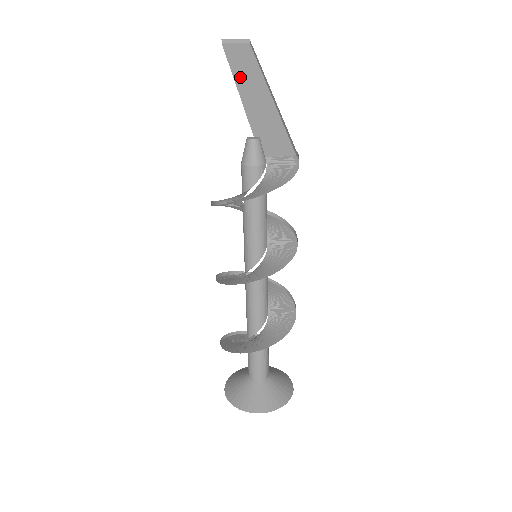
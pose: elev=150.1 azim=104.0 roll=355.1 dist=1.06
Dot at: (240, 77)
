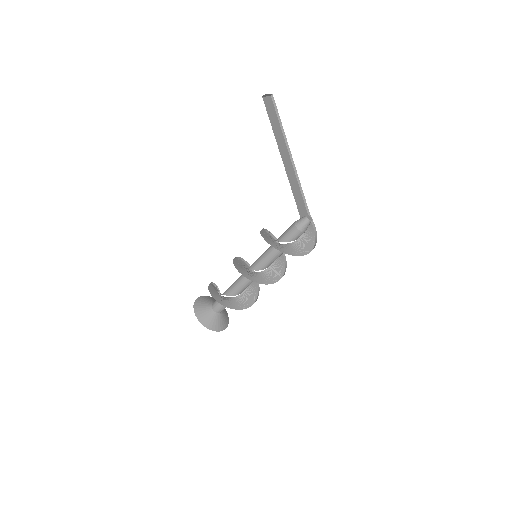
Dot at: (279, 142)
